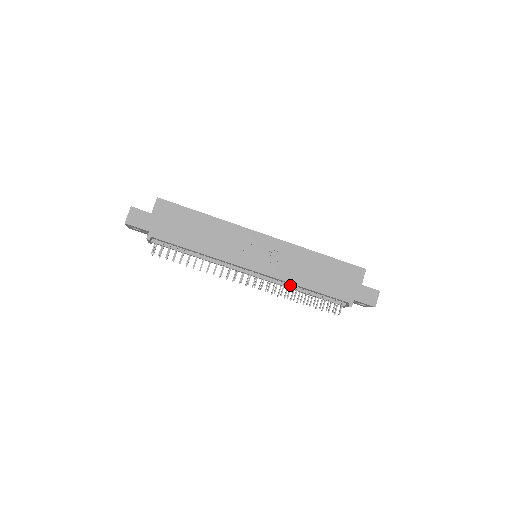
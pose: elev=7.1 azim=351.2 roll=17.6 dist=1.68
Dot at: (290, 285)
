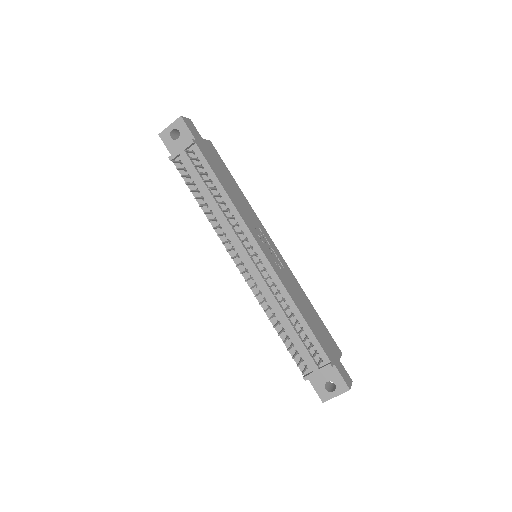
Dot at: (283, 298)
